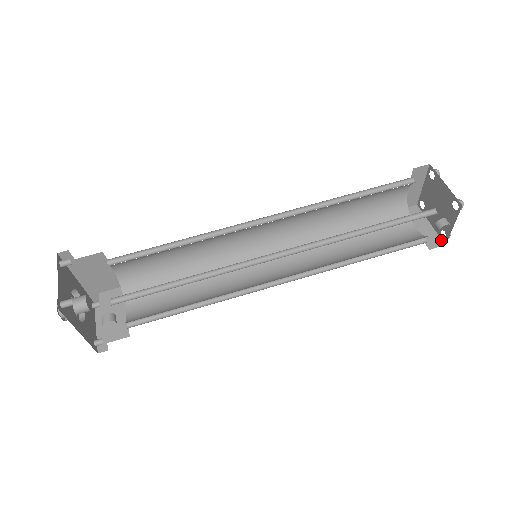
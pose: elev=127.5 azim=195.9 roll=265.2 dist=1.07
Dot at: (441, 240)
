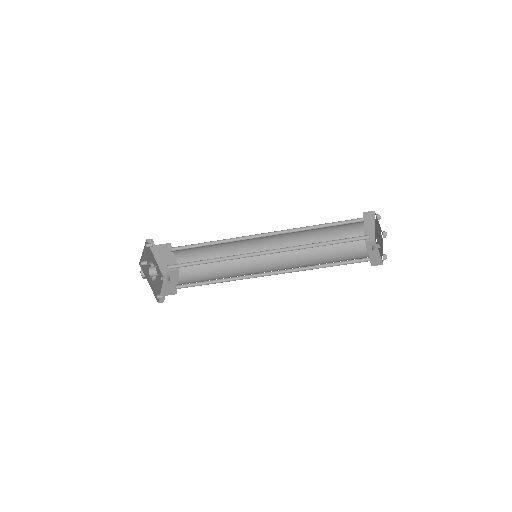
Dot at: (382, 261)
